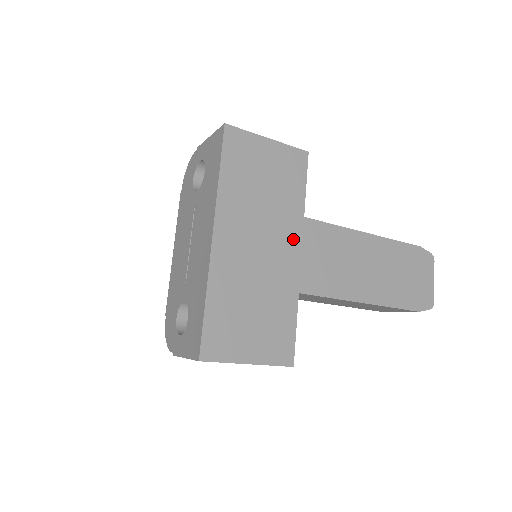
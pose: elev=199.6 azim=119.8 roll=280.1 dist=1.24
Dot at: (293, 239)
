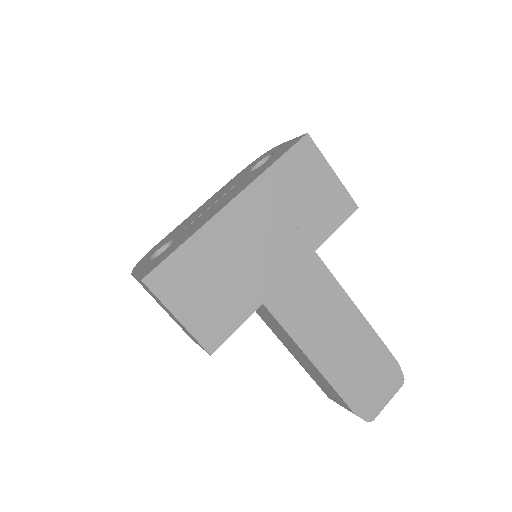
Dot at: (292, 260)
